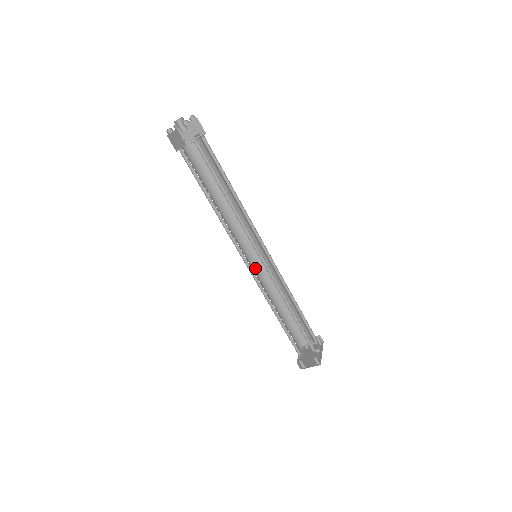
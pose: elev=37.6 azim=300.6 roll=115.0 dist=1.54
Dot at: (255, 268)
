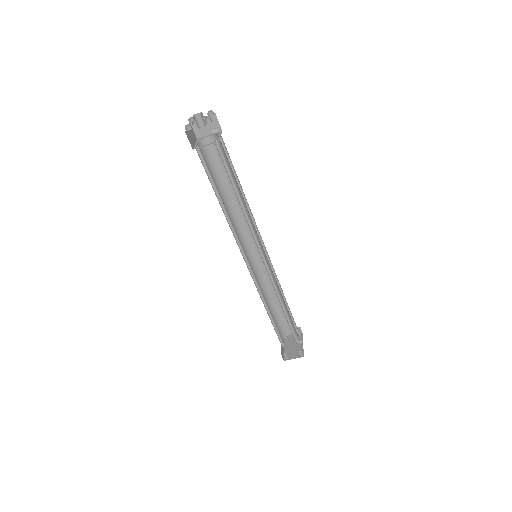
Dot at: (252, 267)
